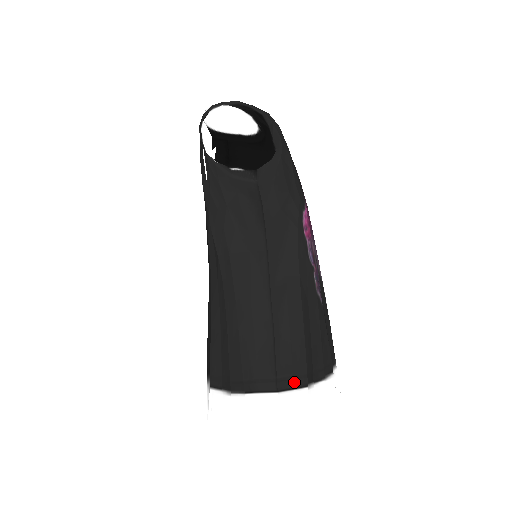
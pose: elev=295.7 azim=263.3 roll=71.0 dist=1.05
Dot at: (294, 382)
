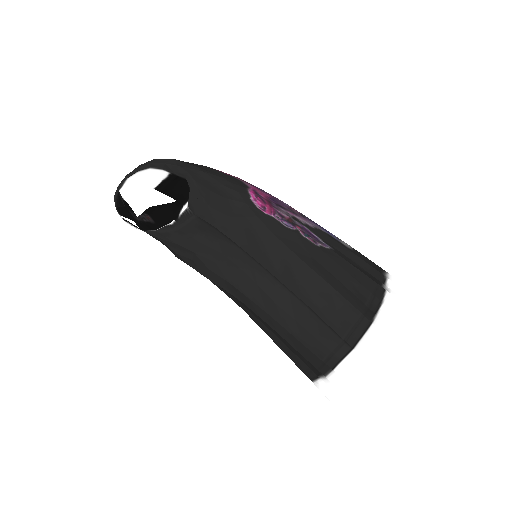
Dot at: (358, 330)
